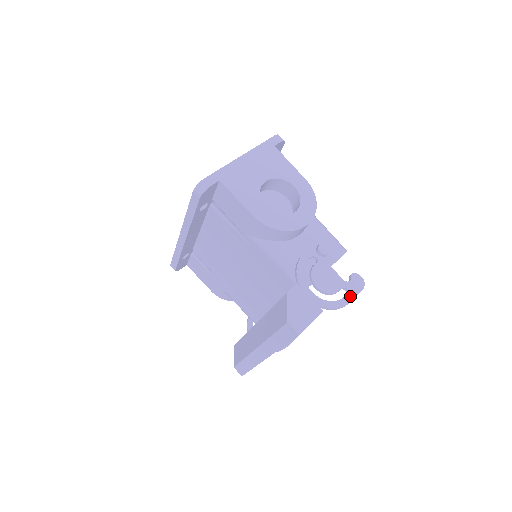
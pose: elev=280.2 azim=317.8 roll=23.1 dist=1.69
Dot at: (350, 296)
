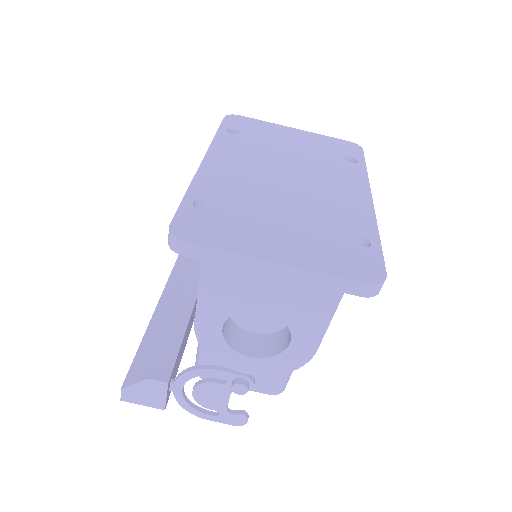
Dot at: (214, 418)
